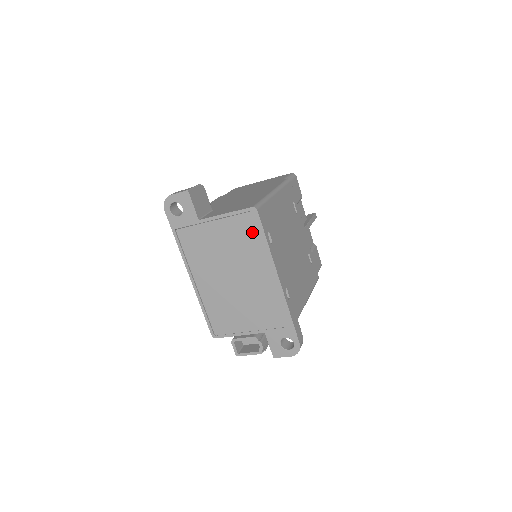
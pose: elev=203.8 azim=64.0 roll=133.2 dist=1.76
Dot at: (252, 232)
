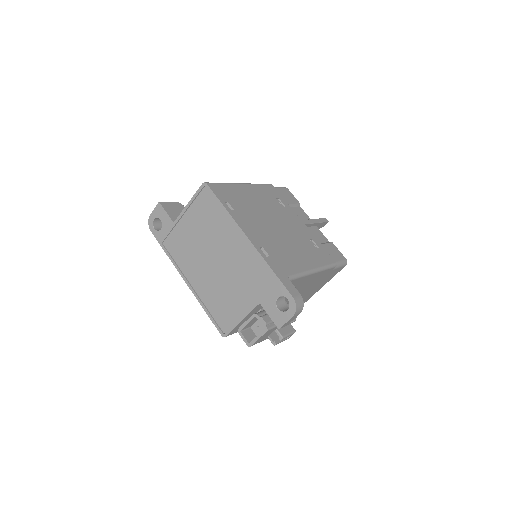
Dot at: (211, 206)
